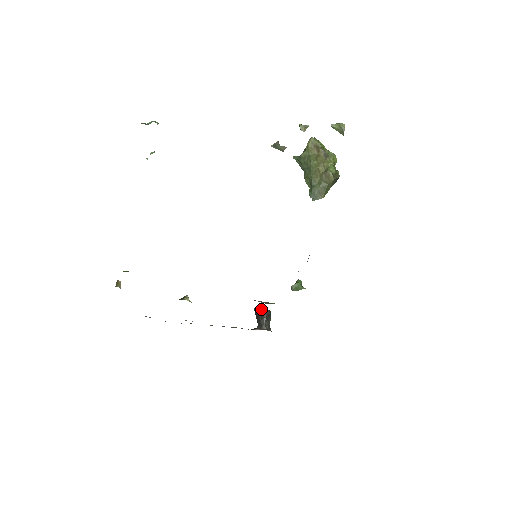
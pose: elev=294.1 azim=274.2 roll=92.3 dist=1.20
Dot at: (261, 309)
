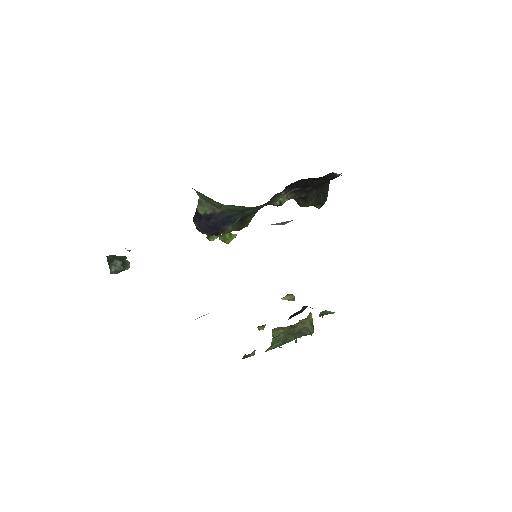
Dot at: occluded
